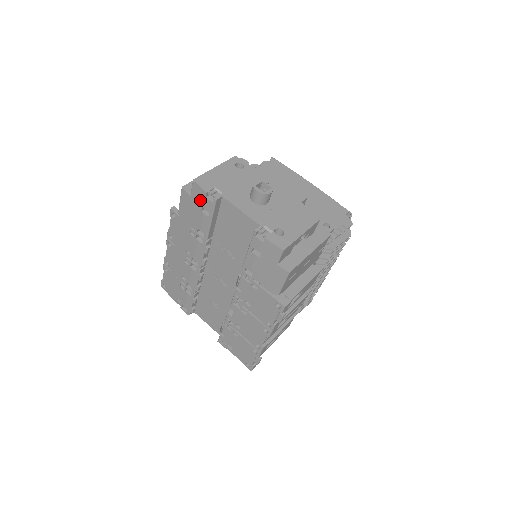
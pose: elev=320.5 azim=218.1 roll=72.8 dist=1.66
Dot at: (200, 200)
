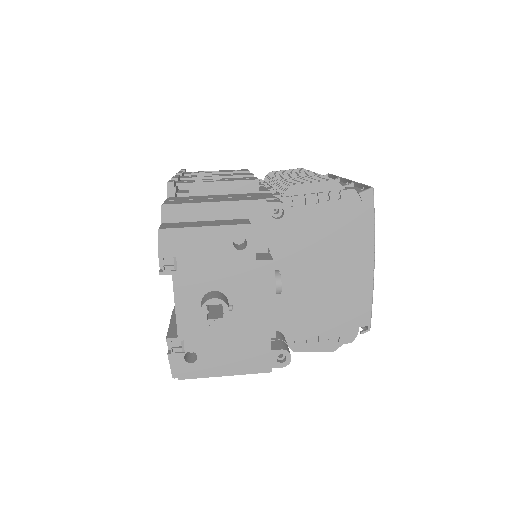
Dot at: occluded
